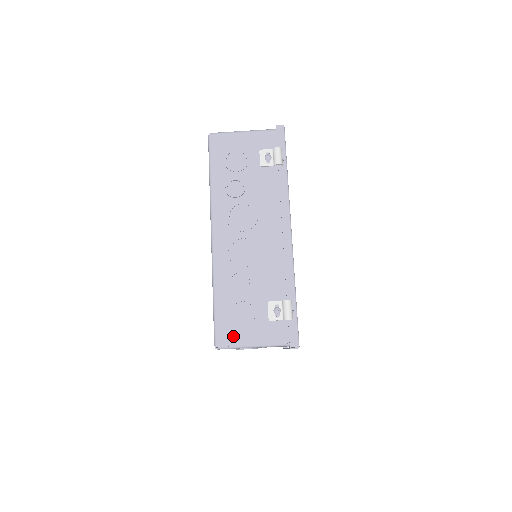
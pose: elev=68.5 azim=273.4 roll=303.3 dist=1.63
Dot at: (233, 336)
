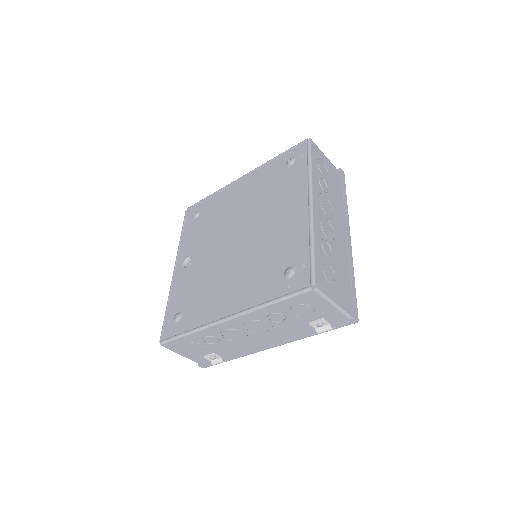
Dot at: (176, 348)
